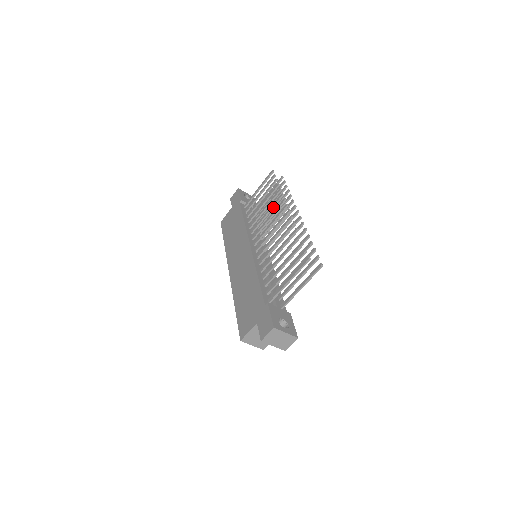
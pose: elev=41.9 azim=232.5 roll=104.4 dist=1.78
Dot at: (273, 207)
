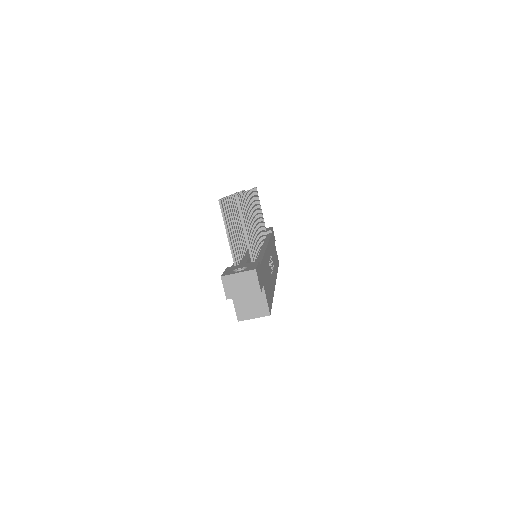
Dot at: occluded
